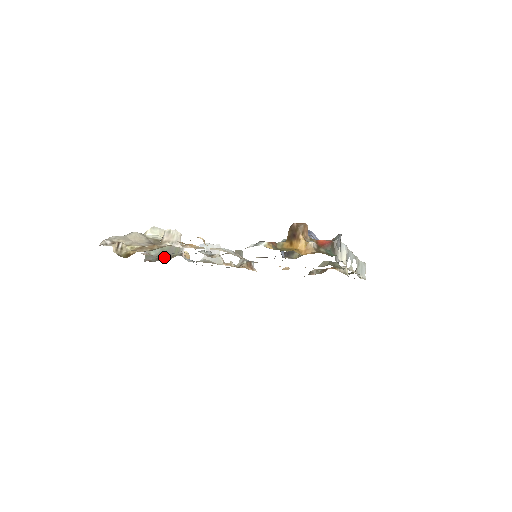
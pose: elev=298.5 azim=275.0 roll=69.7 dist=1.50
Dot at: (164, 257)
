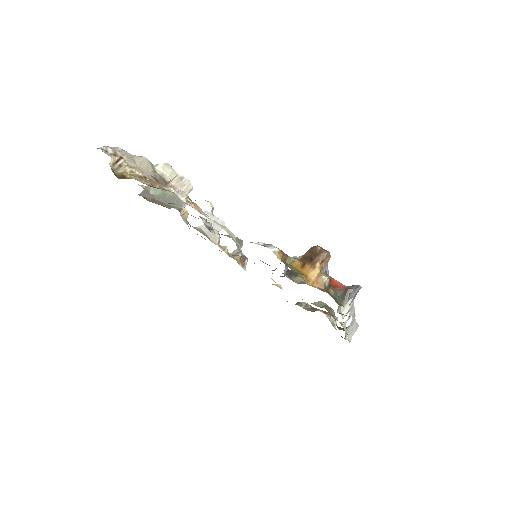
Dot at: (161, 202)
